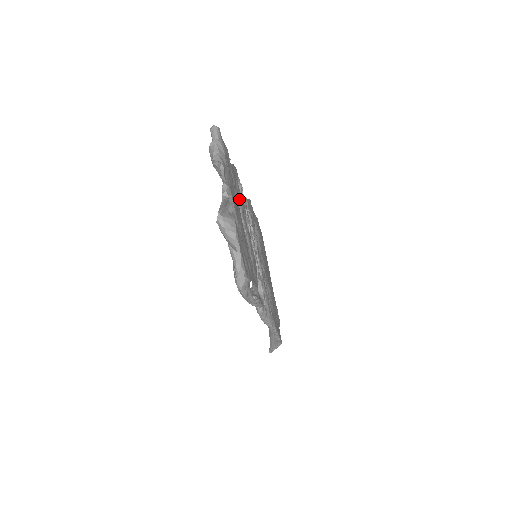
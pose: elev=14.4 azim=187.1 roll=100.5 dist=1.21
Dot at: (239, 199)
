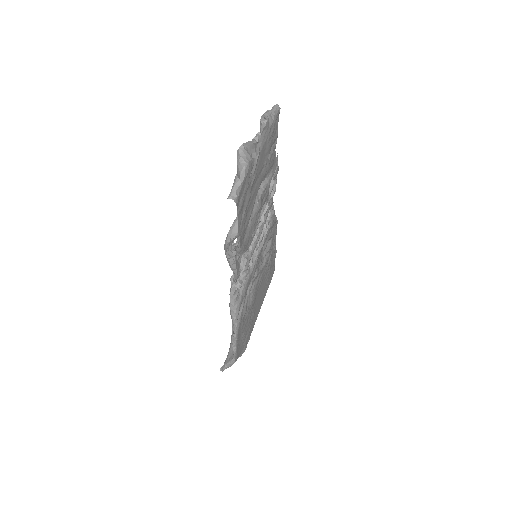
Dot at: (267, 182)
